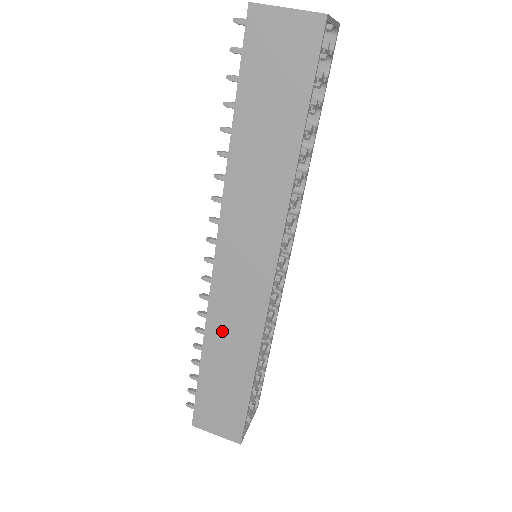
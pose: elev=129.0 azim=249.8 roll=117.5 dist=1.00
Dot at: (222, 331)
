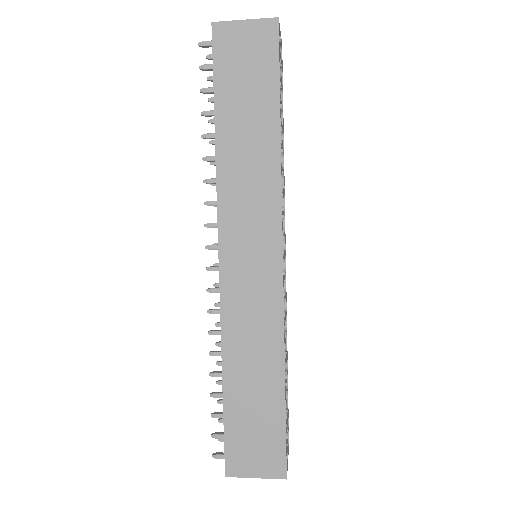
Dot at: (240, 339)
